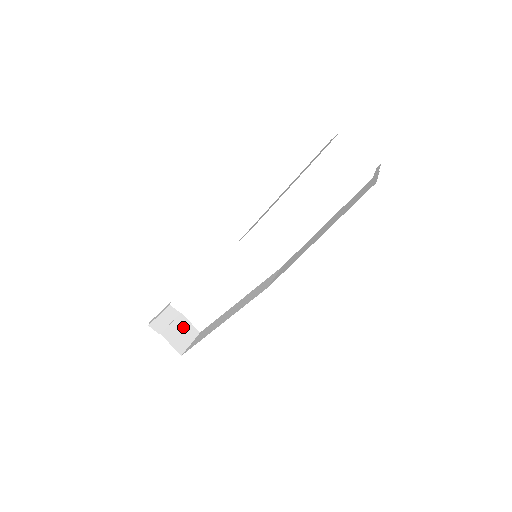
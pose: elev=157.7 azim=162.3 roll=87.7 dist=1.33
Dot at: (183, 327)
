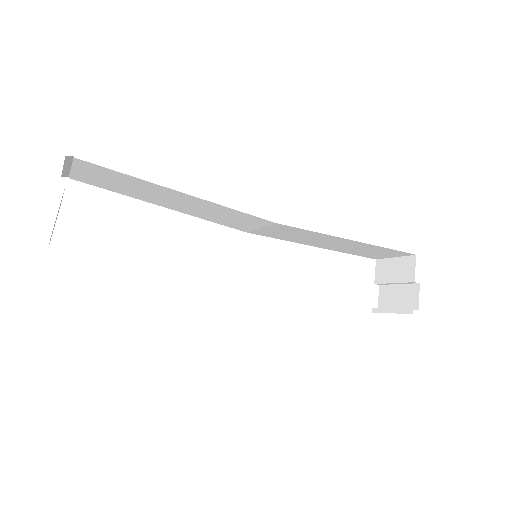
Dot at: occluded
